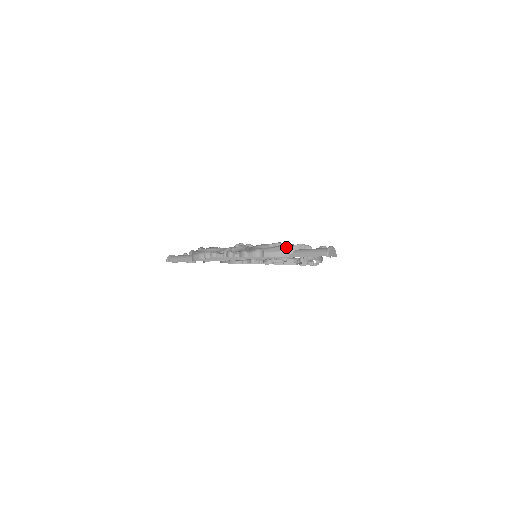
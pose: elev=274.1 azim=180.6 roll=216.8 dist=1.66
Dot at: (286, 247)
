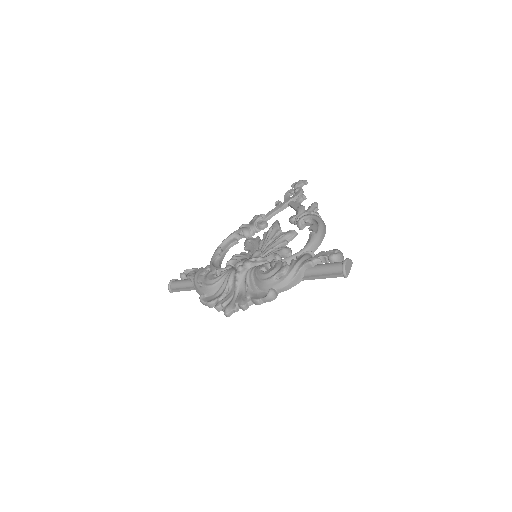
Dot at: (294, 273)
